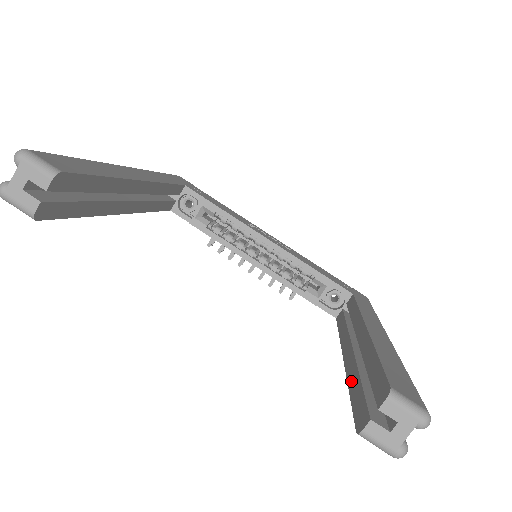
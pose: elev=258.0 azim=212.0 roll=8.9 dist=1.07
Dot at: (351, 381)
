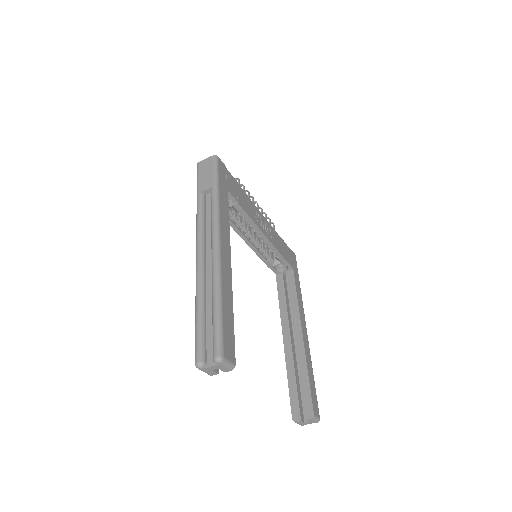
Dot at: (290, 375)
